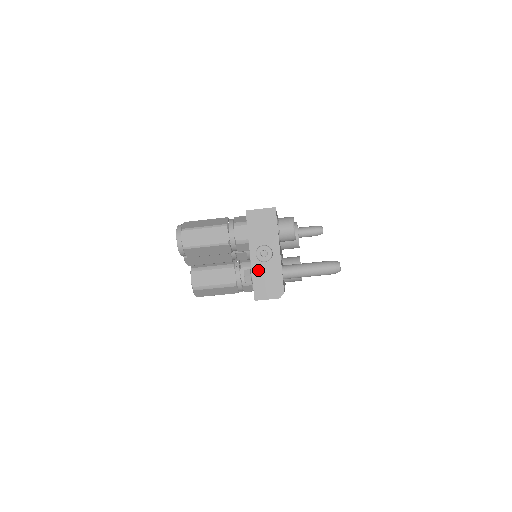
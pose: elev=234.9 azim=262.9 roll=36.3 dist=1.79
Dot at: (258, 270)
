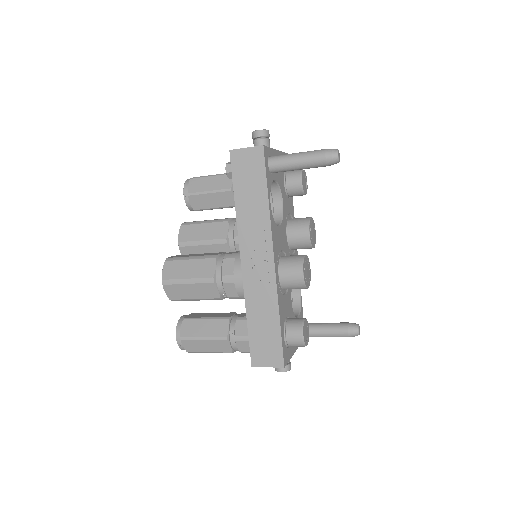
Dot at: occluded
